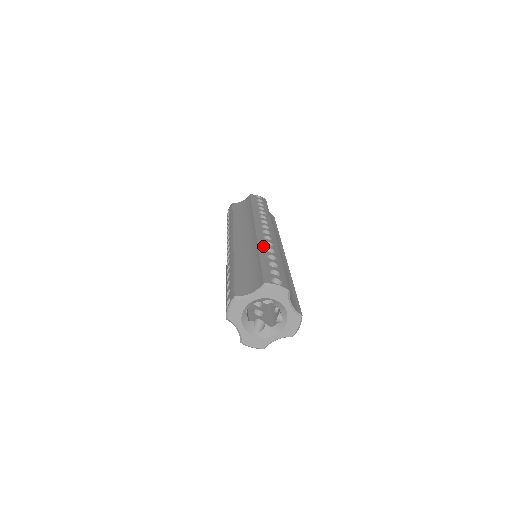
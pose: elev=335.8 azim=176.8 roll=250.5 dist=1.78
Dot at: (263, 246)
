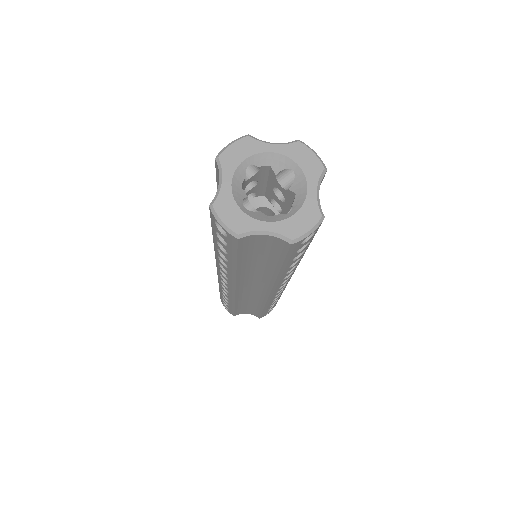
Dot at: occluded
